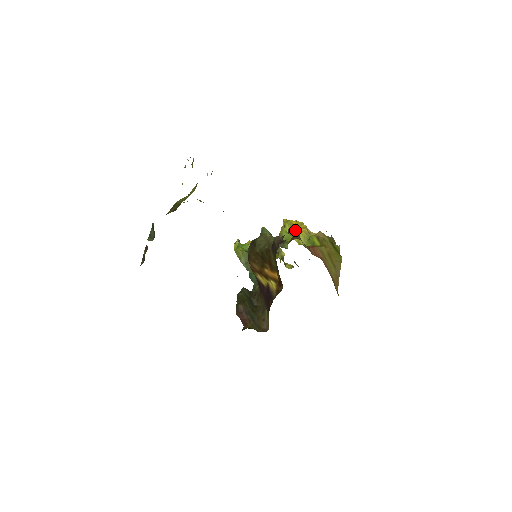
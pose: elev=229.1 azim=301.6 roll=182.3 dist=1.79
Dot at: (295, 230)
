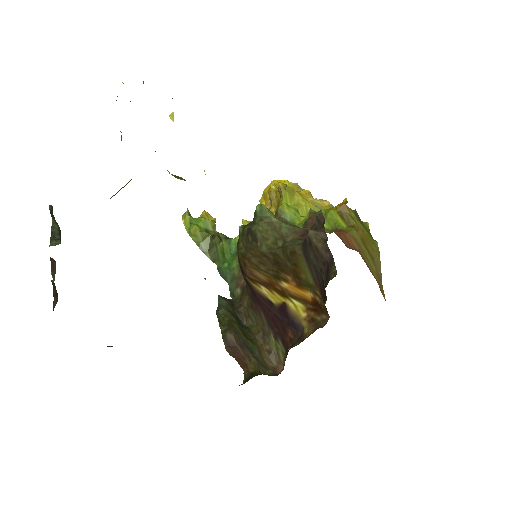
Dot at: (299, 201)
